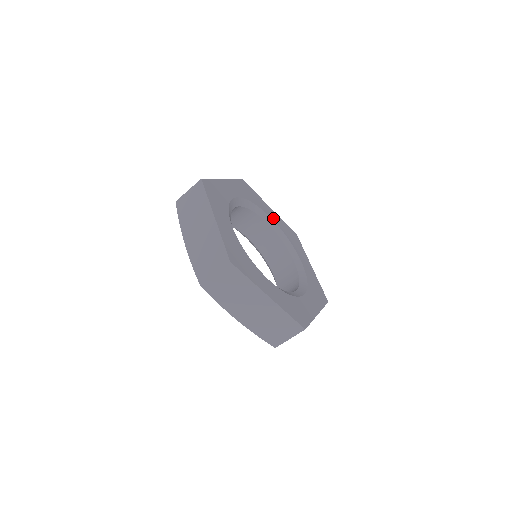
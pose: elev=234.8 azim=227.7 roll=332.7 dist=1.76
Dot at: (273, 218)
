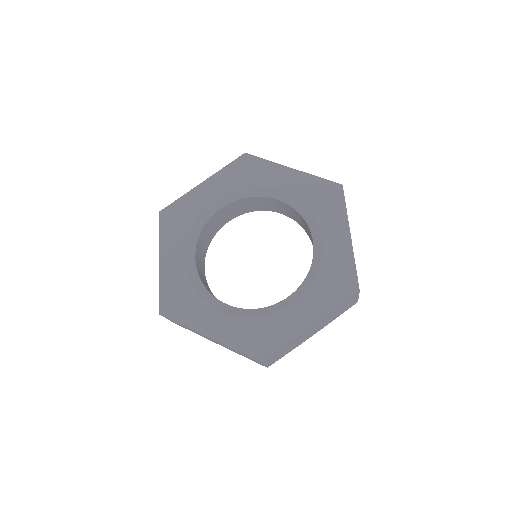
Dot at: (217, 193)
